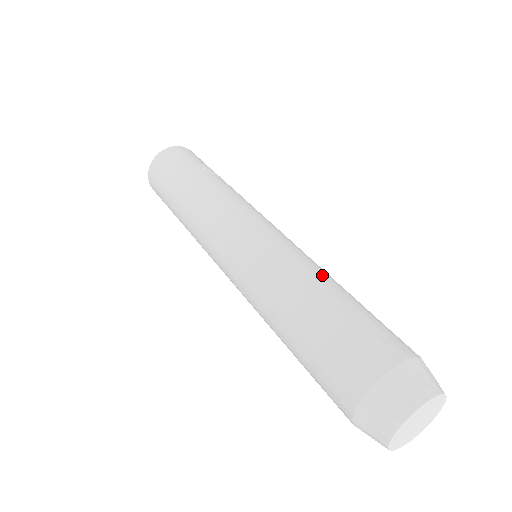
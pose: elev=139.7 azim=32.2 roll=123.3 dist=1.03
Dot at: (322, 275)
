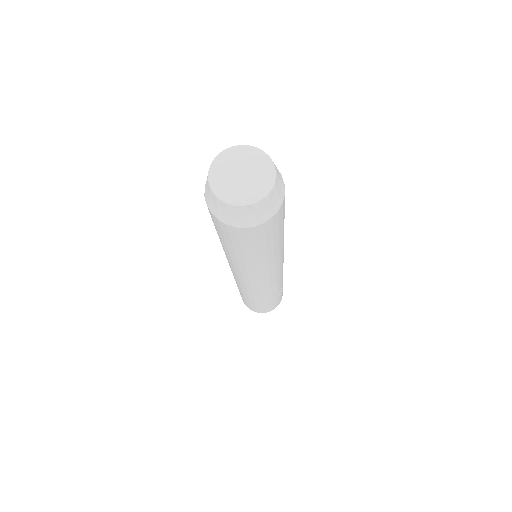
Dot at: occluded
